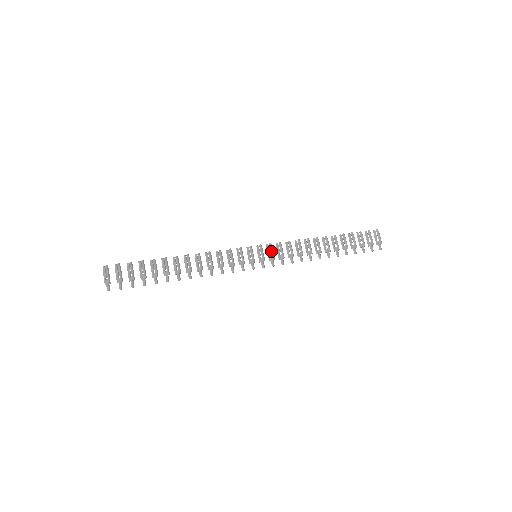
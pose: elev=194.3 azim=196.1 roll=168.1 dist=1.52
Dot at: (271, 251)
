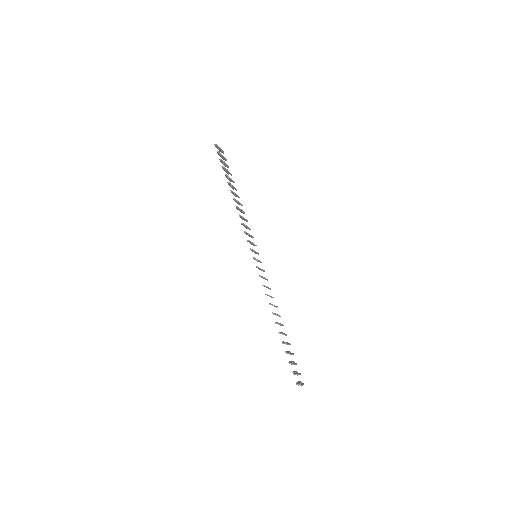
Dot at: occluded
